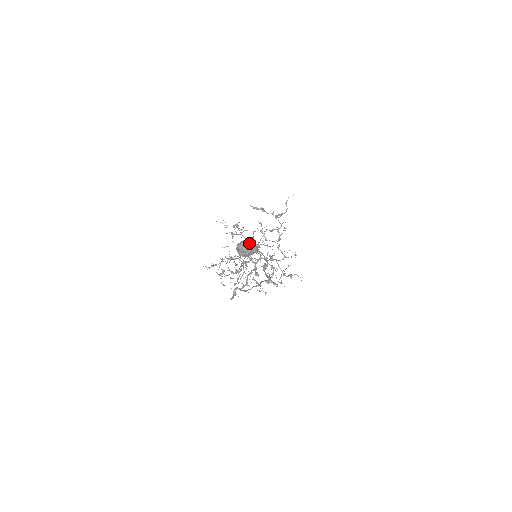
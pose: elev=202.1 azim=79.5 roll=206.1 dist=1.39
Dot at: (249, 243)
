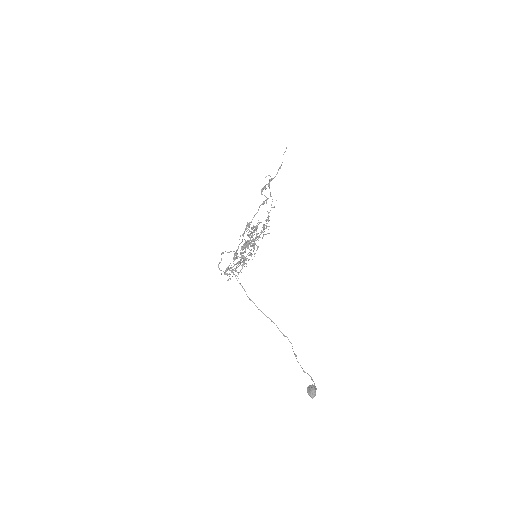
Dot at: occluded
